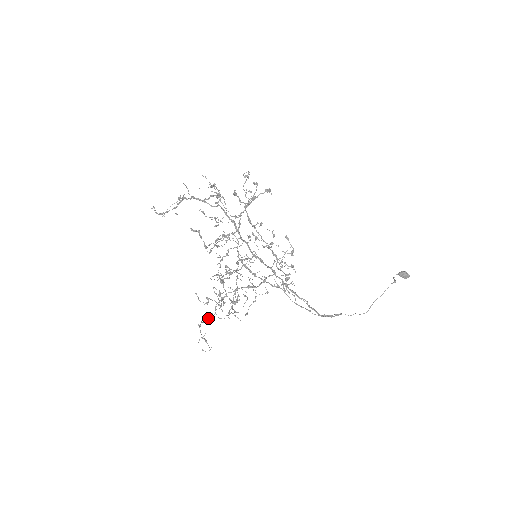
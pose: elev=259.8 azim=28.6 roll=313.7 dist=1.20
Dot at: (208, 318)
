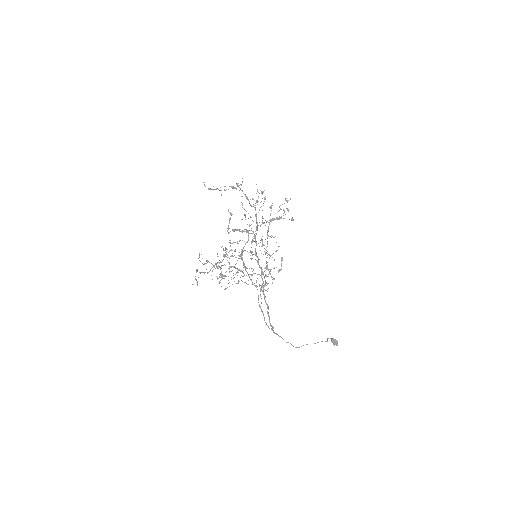
Dot at: (201, 272)
